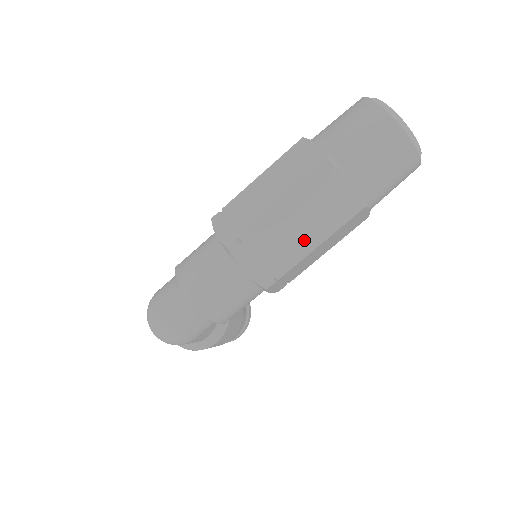
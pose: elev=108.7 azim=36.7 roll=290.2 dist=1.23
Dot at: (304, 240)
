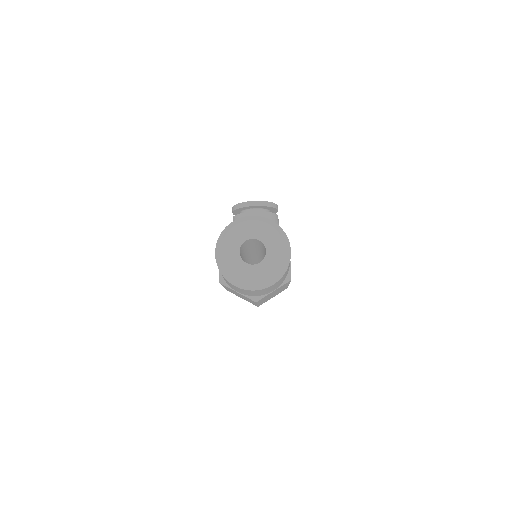
Dot at: occluded
